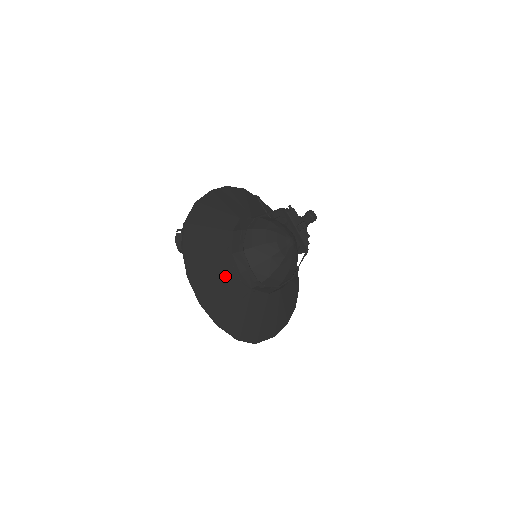
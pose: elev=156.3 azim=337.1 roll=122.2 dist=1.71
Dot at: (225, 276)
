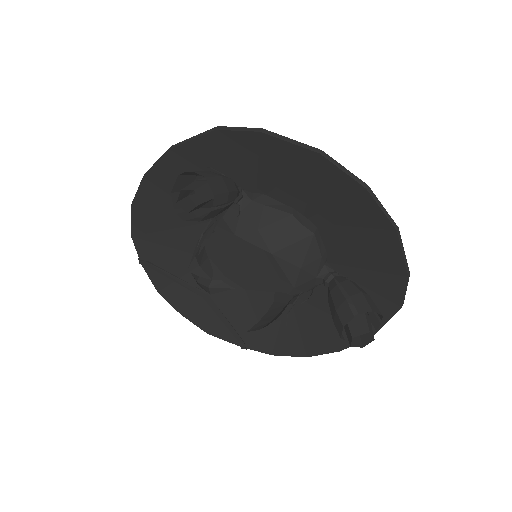
Dot at: (313, 202)
